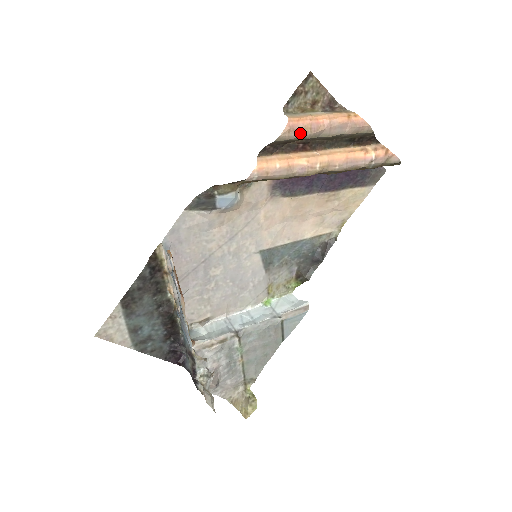
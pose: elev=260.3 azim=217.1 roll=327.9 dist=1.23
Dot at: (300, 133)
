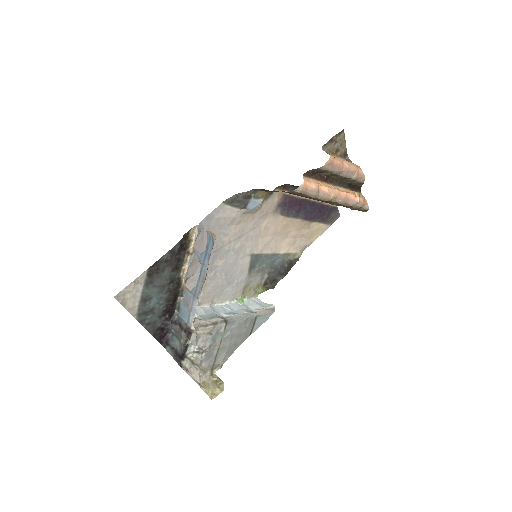
Dot at: (333, 168)
